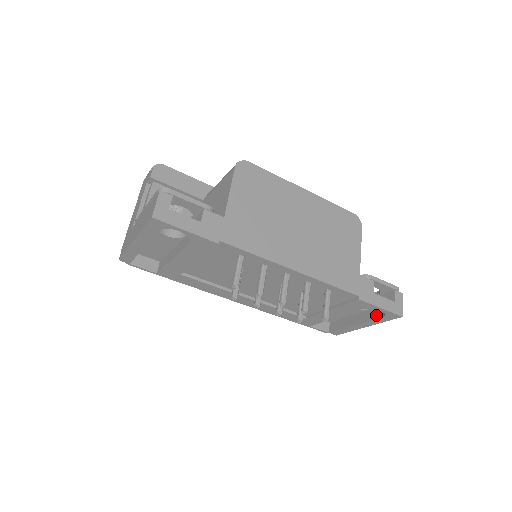
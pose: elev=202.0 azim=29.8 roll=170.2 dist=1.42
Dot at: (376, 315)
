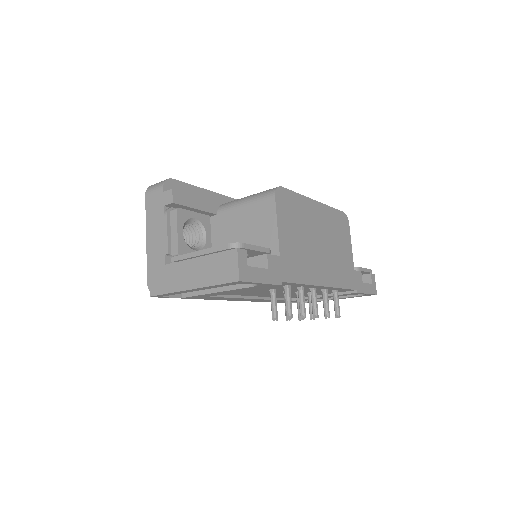
Dot at: occluded
